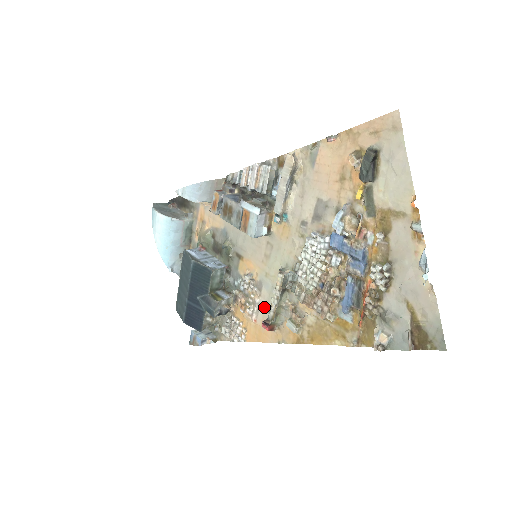
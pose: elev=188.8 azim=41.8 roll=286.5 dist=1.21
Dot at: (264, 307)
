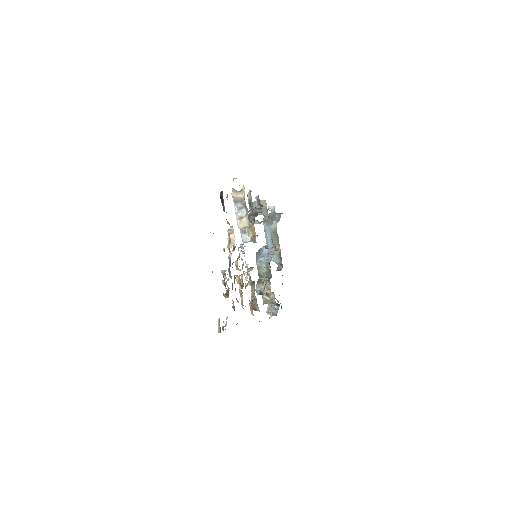
Dot at: occluded
